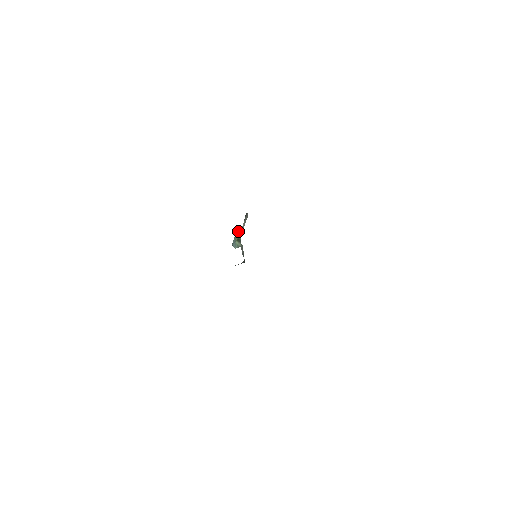
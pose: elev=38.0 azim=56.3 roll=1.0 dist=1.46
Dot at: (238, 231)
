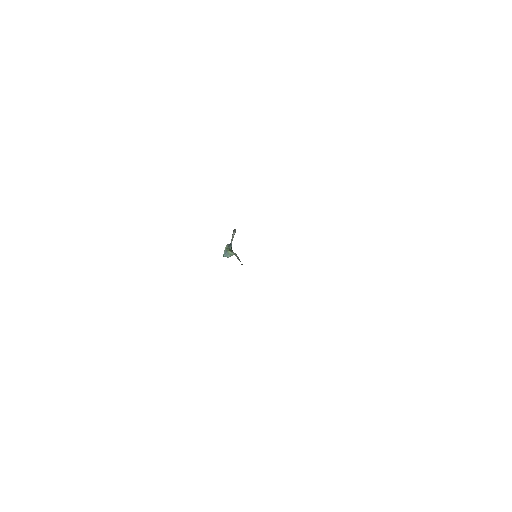
Dot at: (228, 244)
